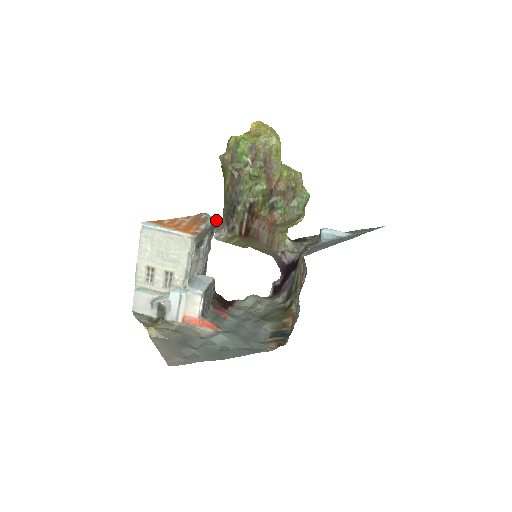
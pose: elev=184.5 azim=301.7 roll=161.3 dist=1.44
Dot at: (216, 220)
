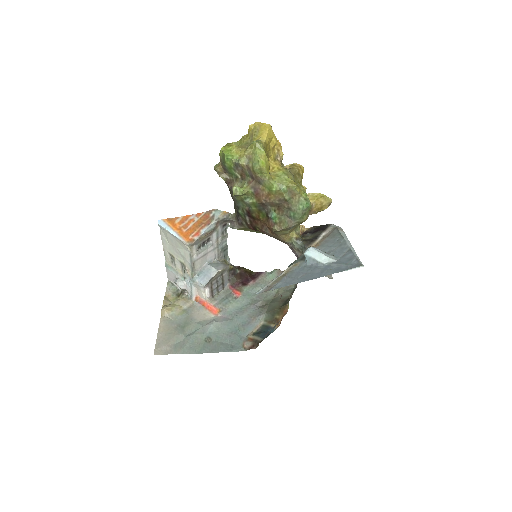
Dot at: (225, 216)
